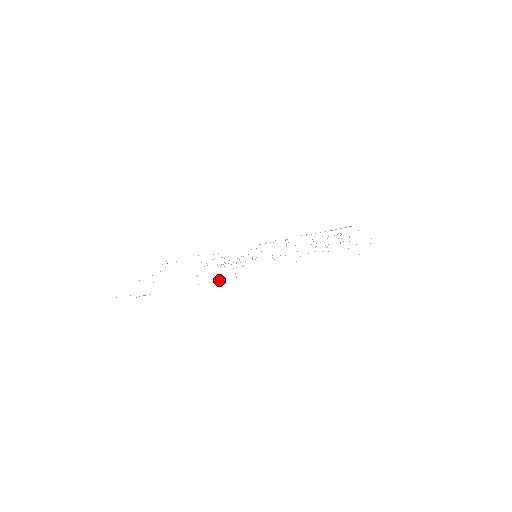
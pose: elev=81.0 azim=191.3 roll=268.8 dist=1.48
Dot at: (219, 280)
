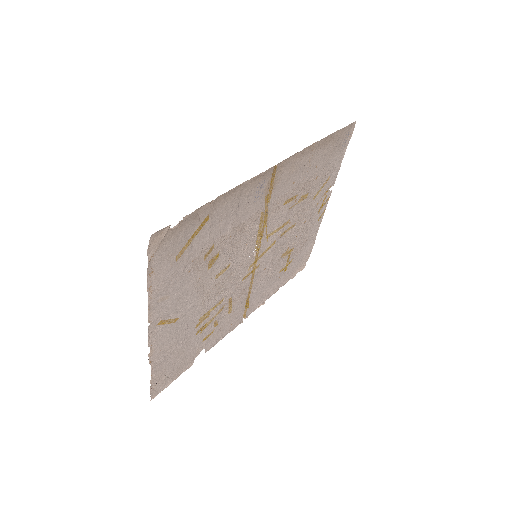
Dot at: (251, 178)
